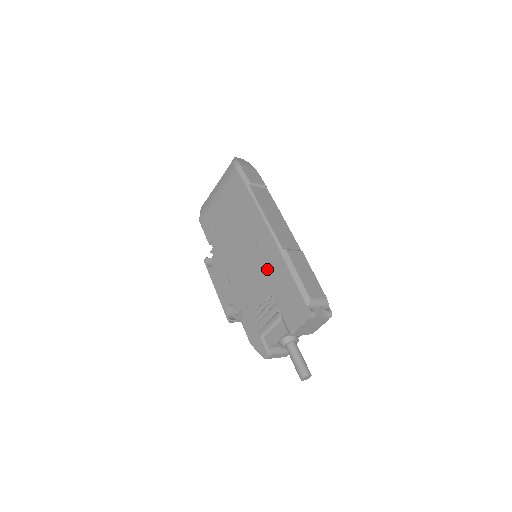
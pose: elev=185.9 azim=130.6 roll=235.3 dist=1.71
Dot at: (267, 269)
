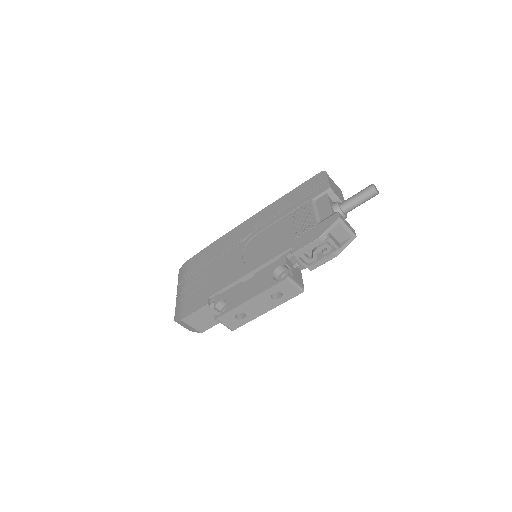
Dot at: (271, 219)
